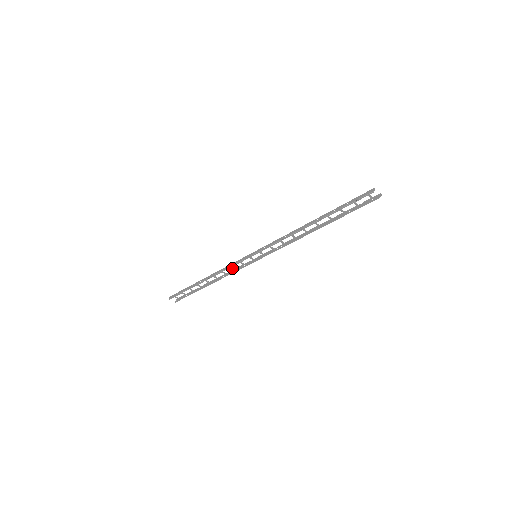
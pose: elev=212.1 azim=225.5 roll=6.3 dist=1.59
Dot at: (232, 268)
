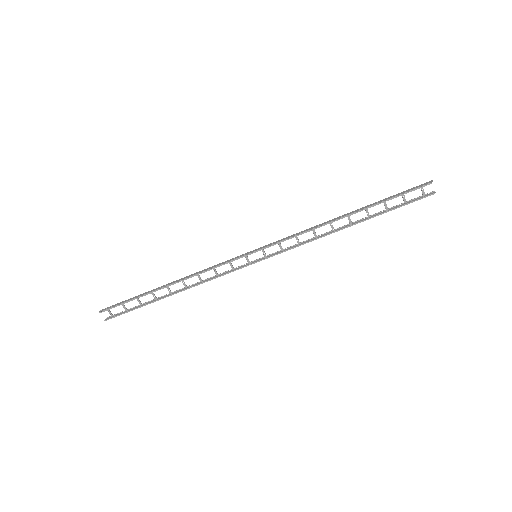
Dot at: (215, 272)
